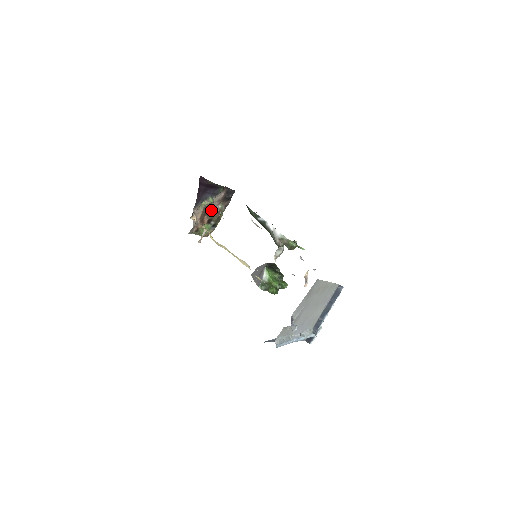
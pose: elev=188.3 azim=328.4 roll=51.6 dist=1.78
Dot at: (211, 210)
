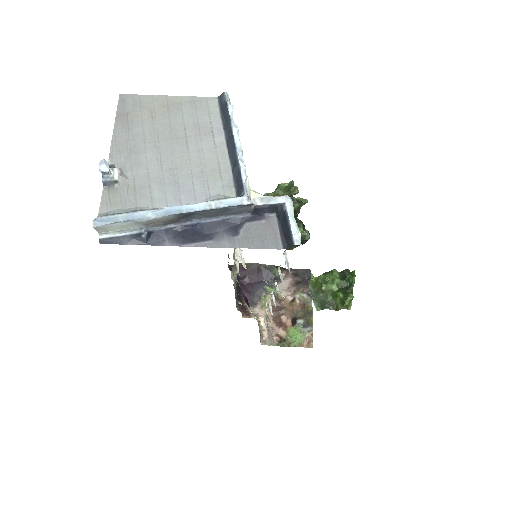
Dot at: (286, 306)
